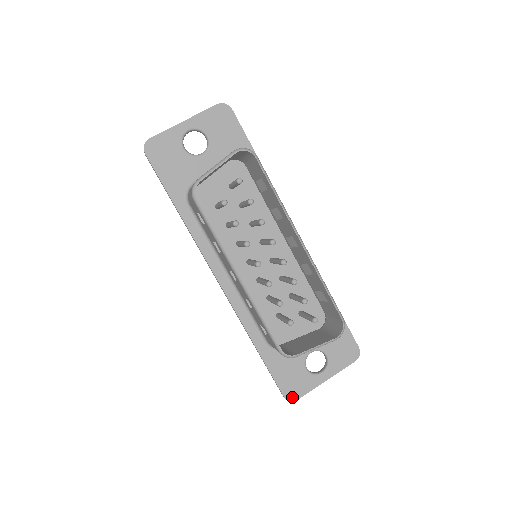
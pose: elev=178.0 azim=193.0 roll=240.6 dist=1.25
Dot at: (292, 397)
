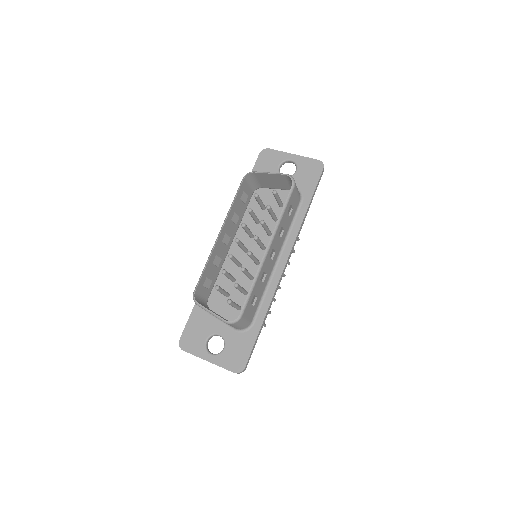
Dot at: (183, 345)
